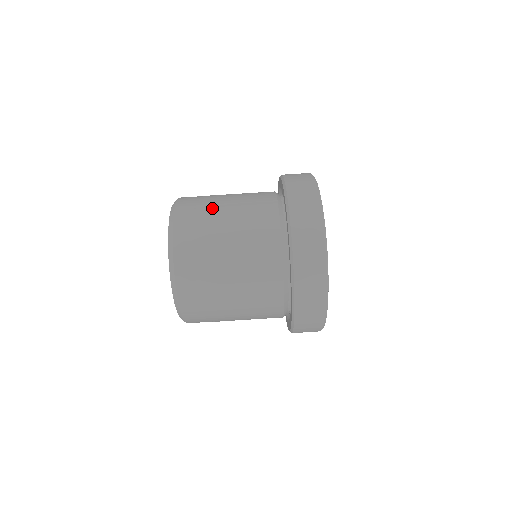
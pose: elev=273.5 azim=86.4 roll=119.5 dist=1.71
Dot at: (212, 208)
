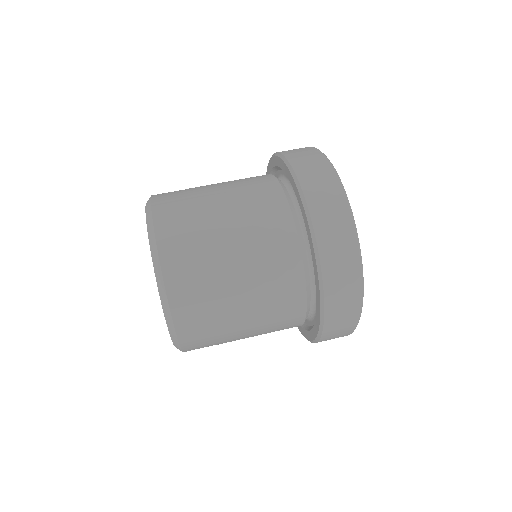
Dot at: (201, 206)
